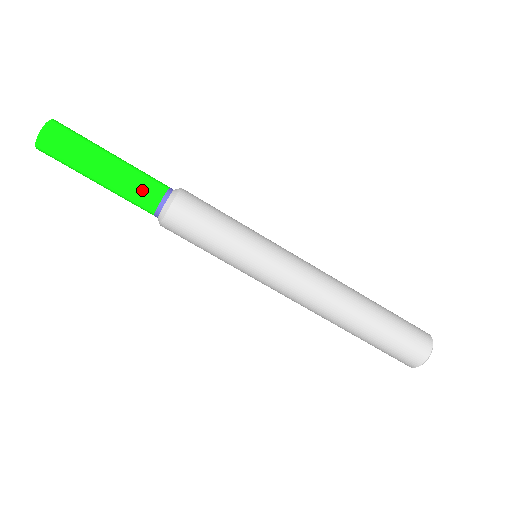
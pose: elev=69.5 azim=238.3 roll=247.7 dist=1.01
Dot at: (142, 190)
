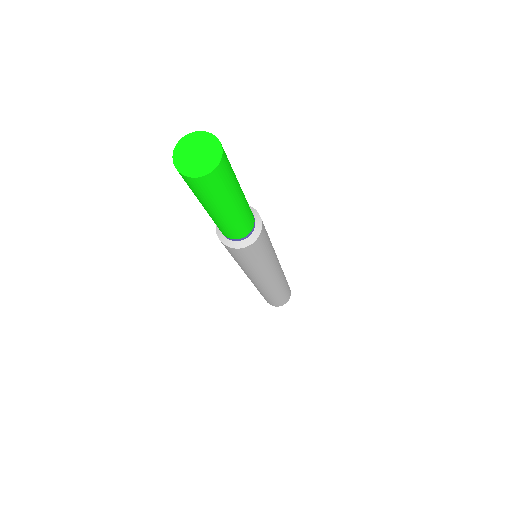
Dot at: (224, 231)
